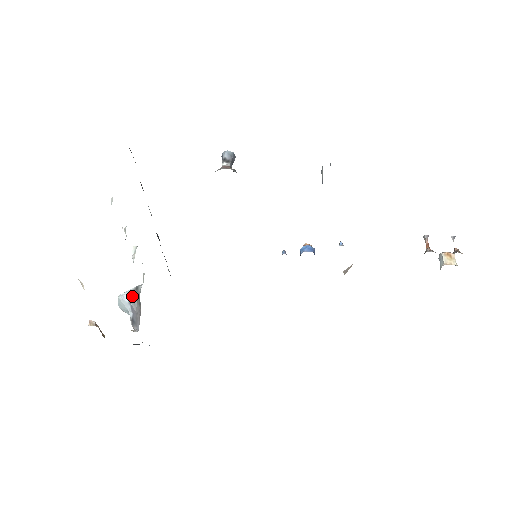
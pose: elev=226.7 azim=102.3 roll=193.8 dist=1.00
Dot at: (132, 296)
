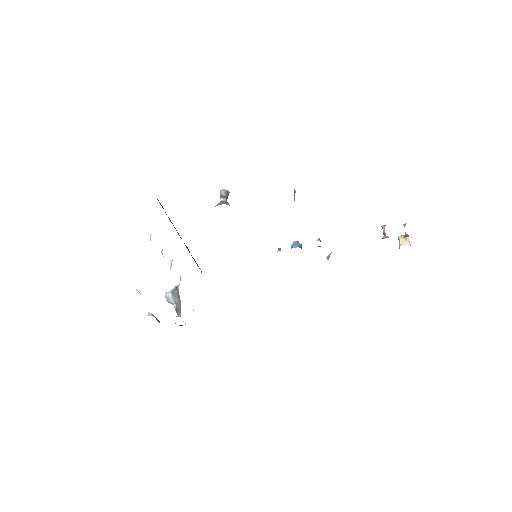
Dot at: (174, 293)
